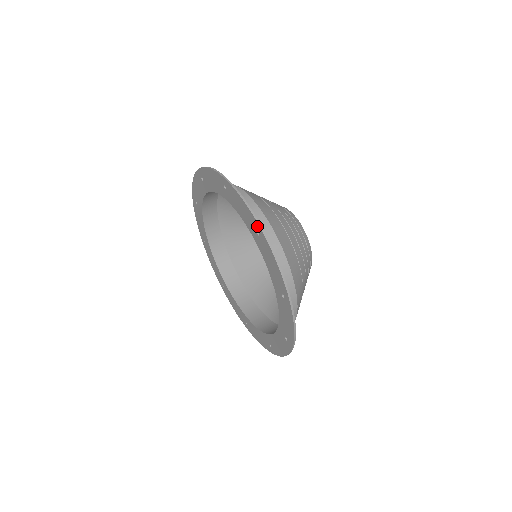
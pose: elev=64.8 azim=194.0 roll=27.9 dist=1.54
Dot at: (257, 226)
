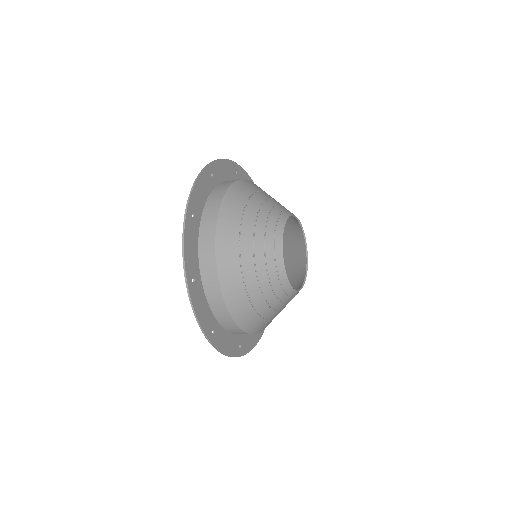
Dot at: (187, 277)
